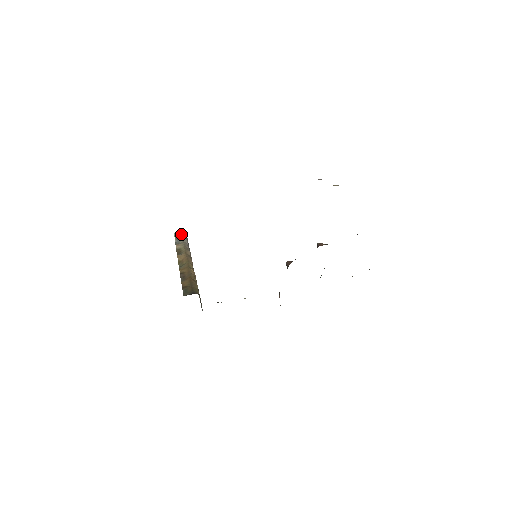
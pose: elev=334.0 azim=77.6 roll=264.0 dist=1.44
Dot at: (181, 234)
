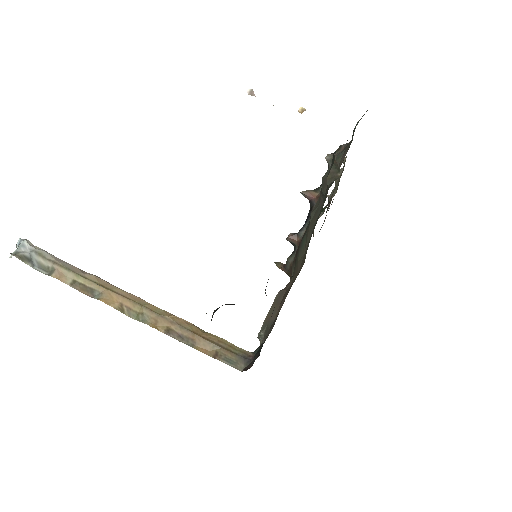
Dot at: (20, 247)
